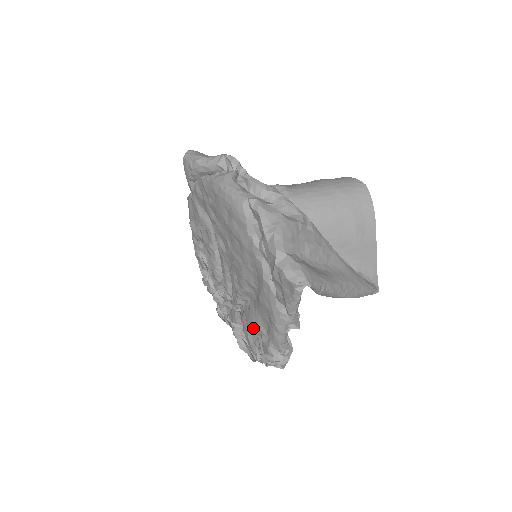
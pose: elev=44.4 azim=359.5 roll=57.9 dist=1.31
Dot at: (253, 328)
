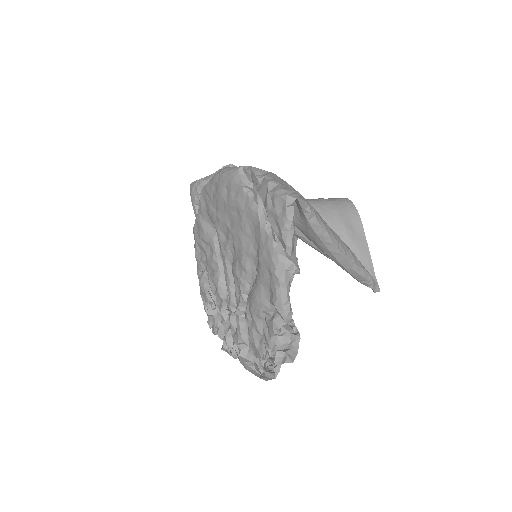
Dot at: (257, 311)
